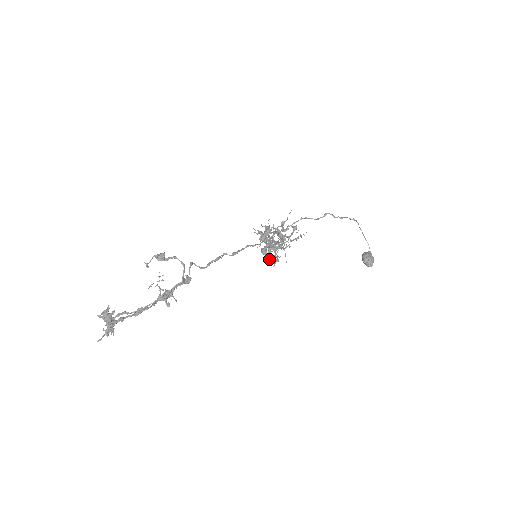
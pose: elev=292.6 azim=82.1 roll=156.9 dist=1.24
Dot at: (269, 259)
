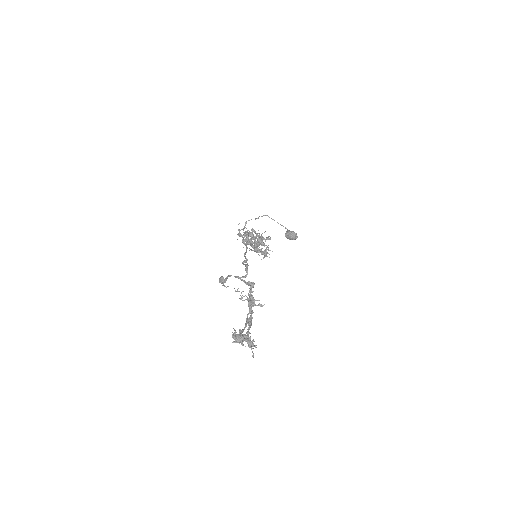
Dot at: (265, 253)
